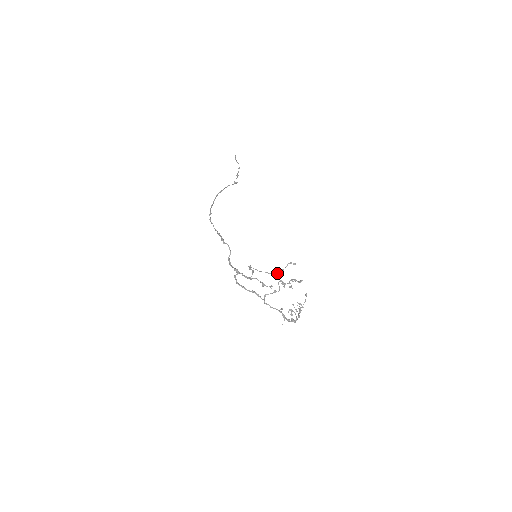
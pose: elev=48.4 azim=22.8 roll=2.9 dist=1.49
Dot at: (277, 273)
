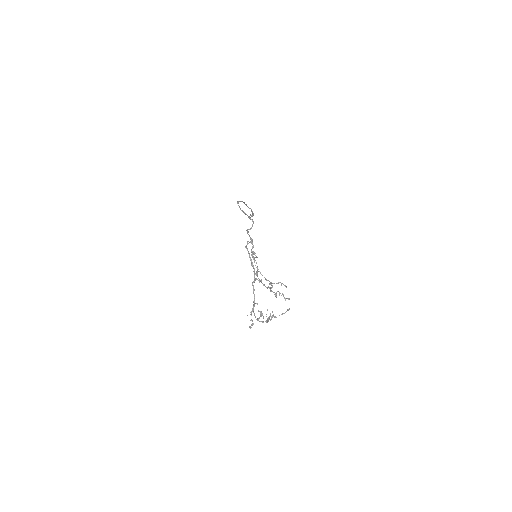
Dot at: occluded
